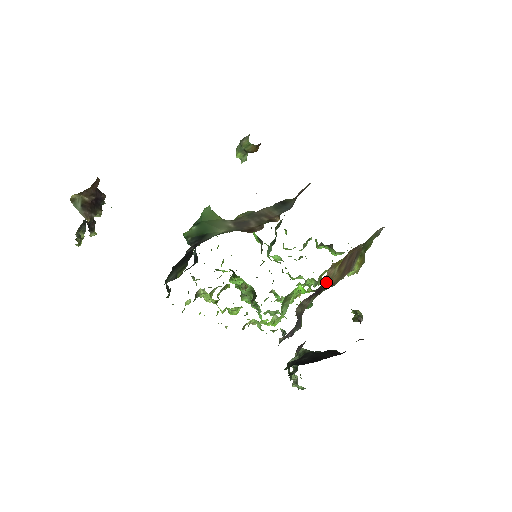
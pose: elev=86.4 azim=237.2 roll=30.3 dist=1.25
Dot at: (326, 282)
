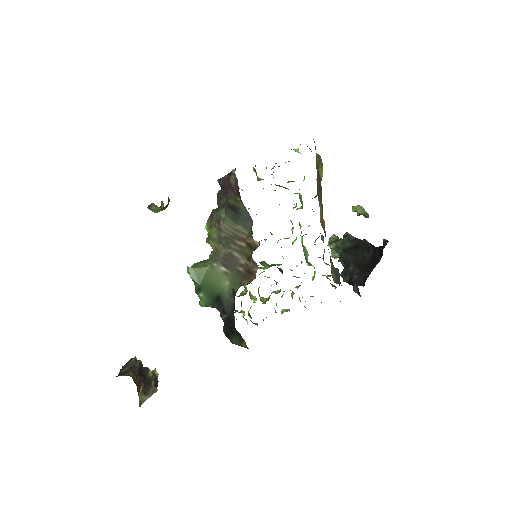
Dot at: (323, 225)
